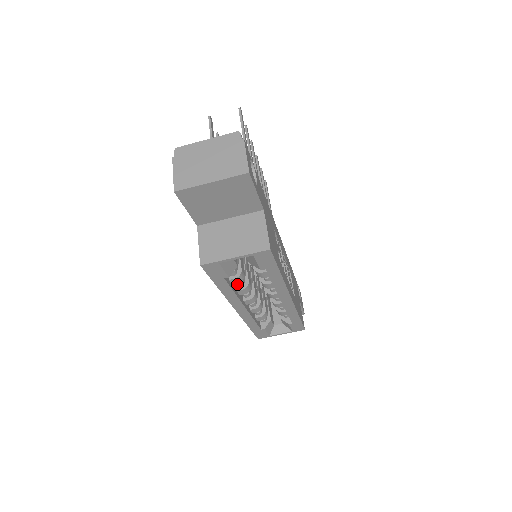
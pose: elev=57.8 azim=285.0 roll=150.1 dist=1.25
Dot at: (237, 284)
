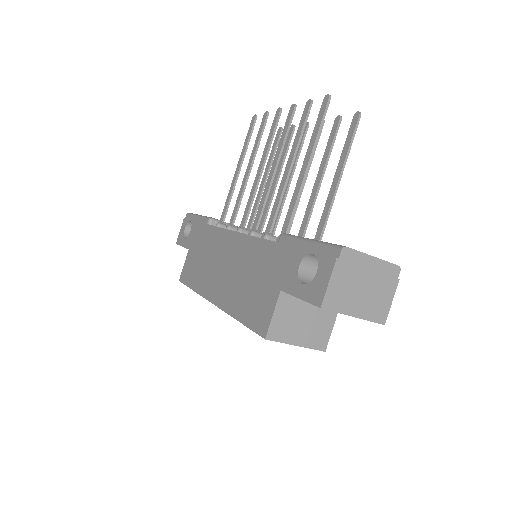
Dot at: occluded
